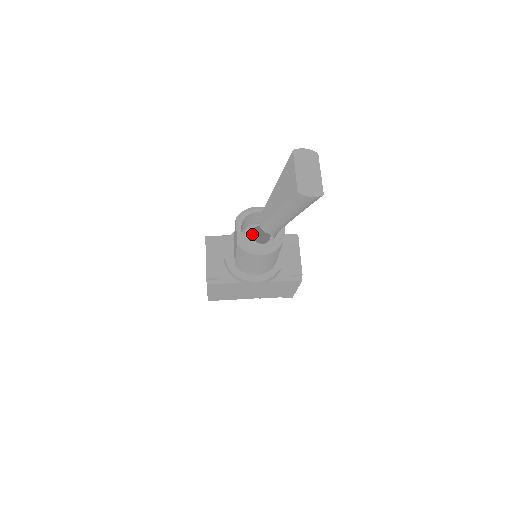
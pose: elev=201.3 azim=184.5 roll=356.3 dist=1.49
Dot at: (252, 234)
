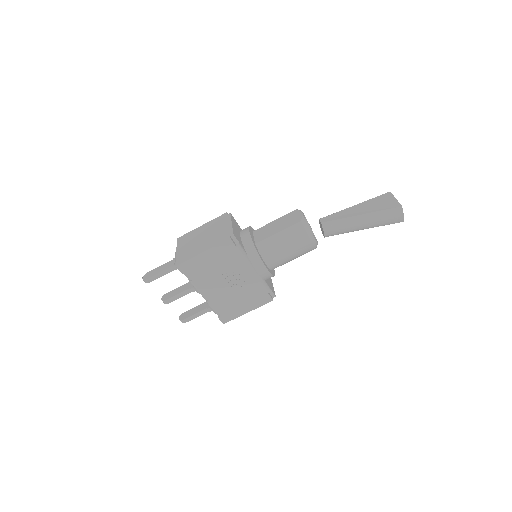
Dot at: occluded
